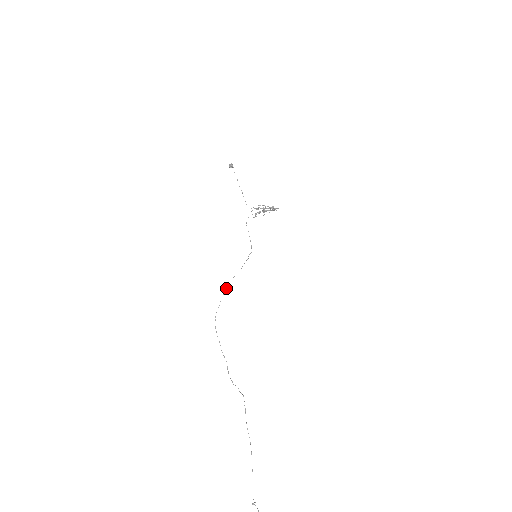
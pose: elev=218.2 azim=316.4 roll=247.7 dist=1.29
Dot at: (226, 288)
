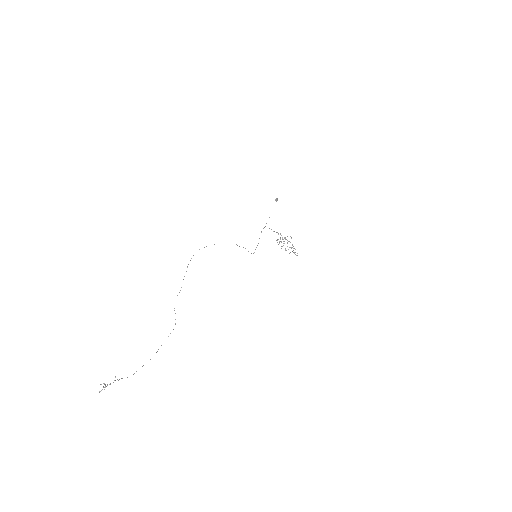
Dot at: occluded
